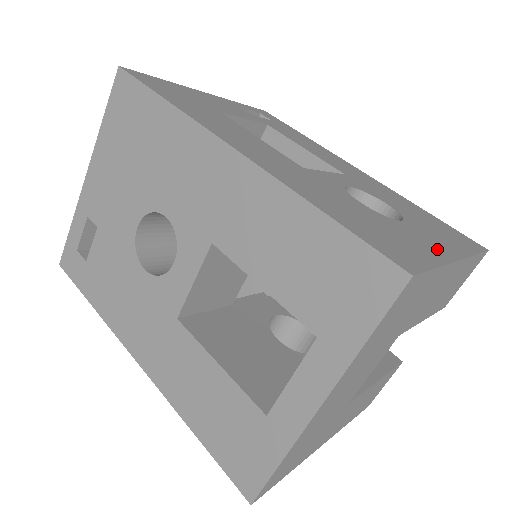
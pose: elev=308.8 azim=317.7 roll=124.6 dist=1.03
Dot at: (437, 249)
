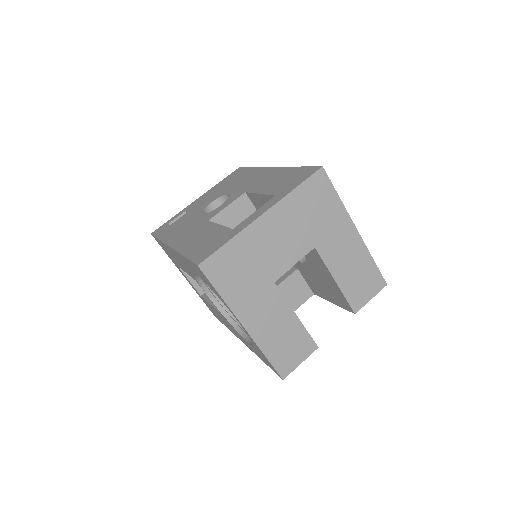
Dot at: occluded
